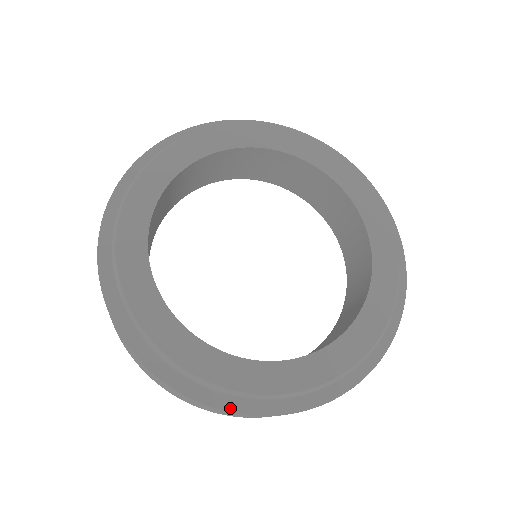
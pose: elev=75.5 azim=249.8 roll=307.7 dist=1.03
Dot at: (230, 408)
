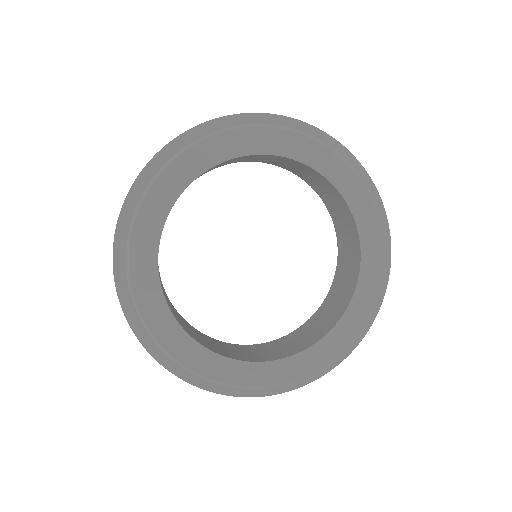
Dot at: (183, 377)
